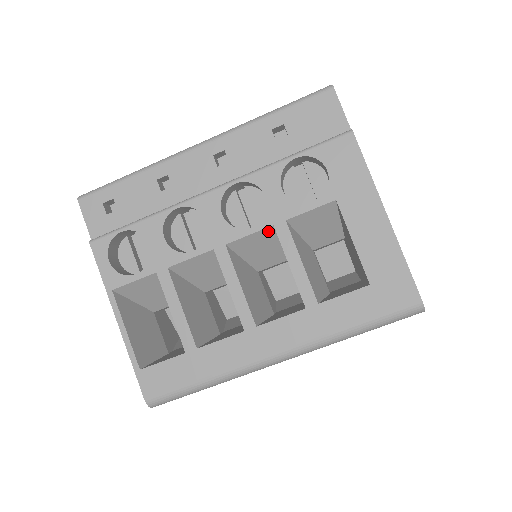
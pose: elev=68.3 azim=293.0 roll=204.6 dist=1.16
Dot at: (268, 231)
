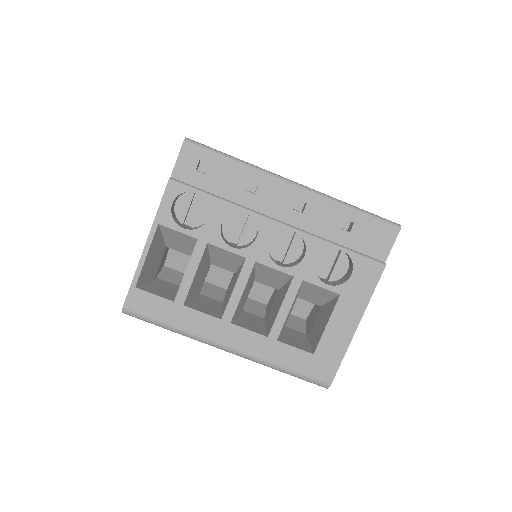
Dot at: (287, 275)
